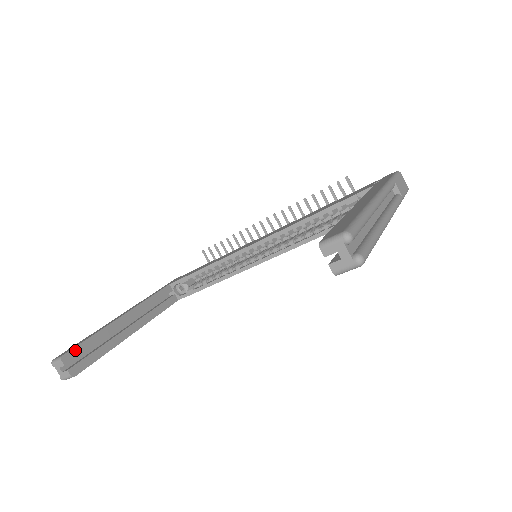
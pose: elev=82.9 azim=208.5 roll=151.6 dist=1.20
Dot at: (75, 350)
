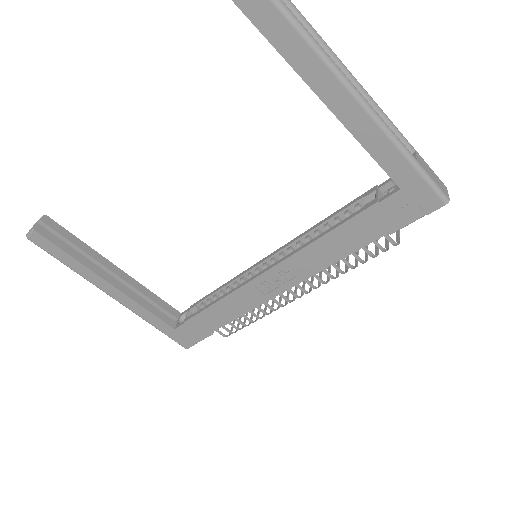
Dot at: (58, 226)
